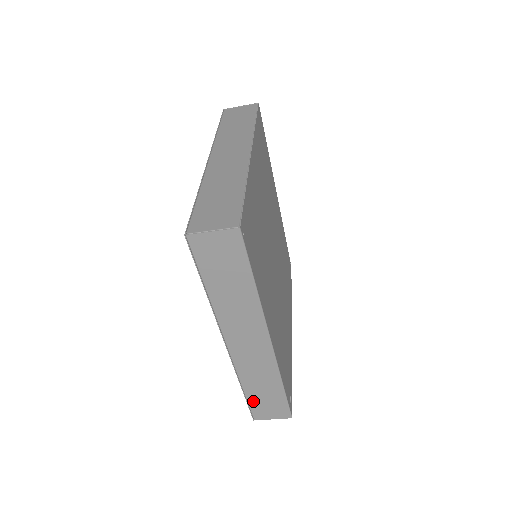
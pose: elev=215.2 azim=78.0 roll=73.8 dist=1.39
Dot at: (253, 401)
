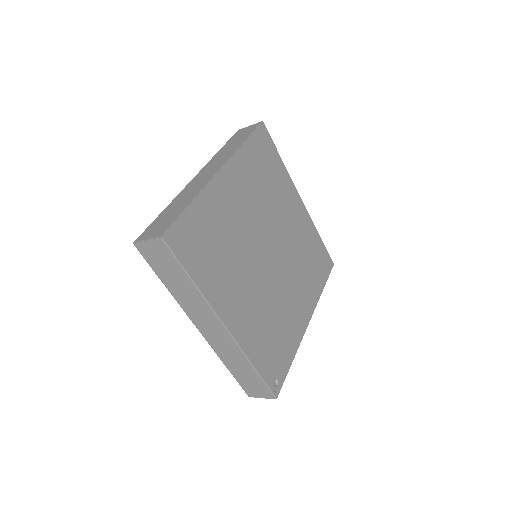
Dot at: (240, 379)
